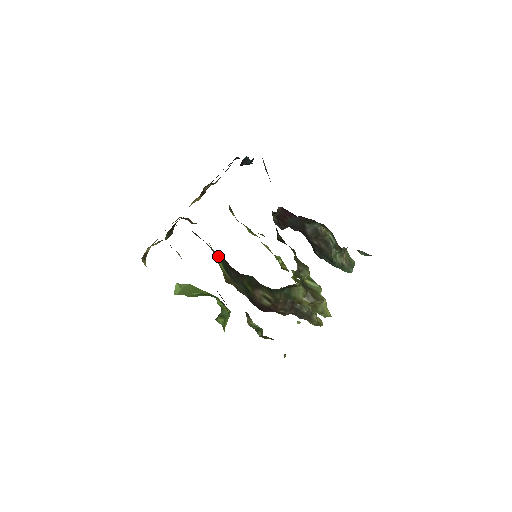
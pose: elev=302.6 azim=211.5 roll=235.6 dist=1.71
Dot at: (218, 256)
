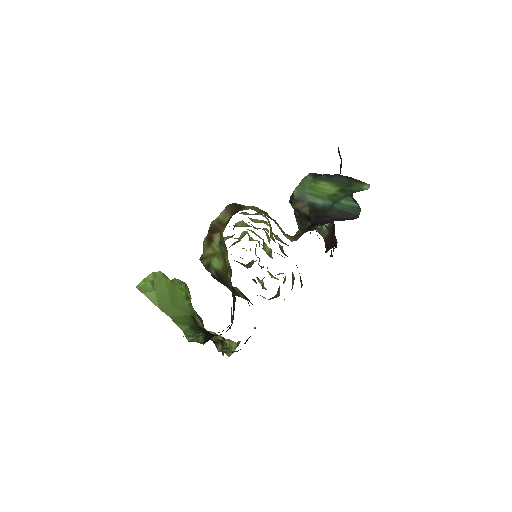
Dot at: (223, 270)
